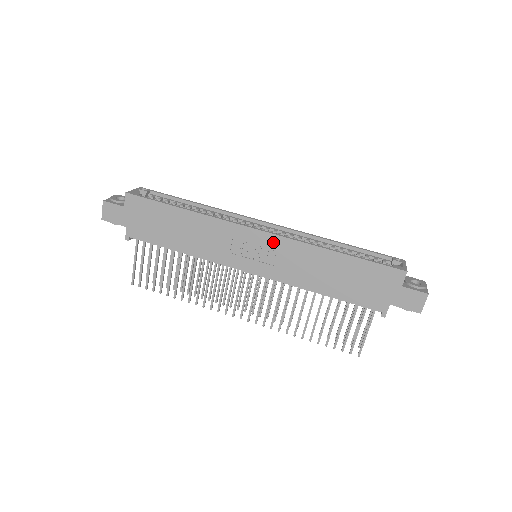
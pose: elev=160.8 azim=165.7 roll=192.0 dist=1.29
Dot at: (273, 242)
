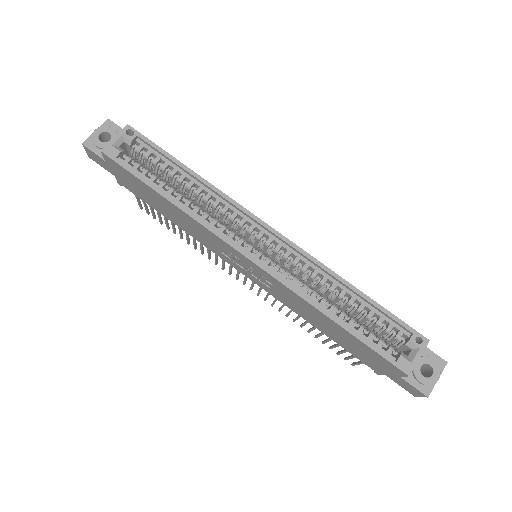
Dot at: (264, 274)
